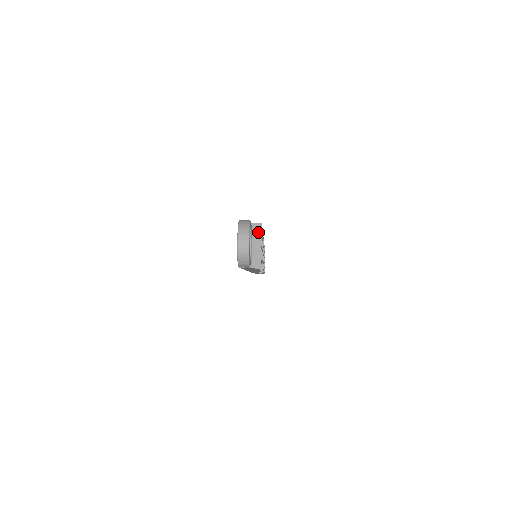
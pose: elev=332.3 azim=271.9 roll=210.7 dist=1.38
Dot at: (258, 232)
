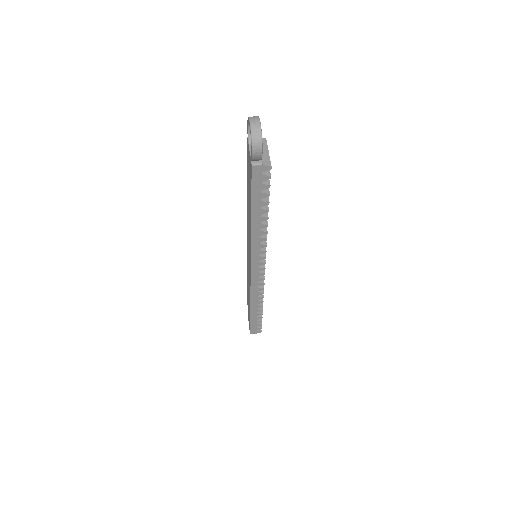
Dot at: (264, 143)
